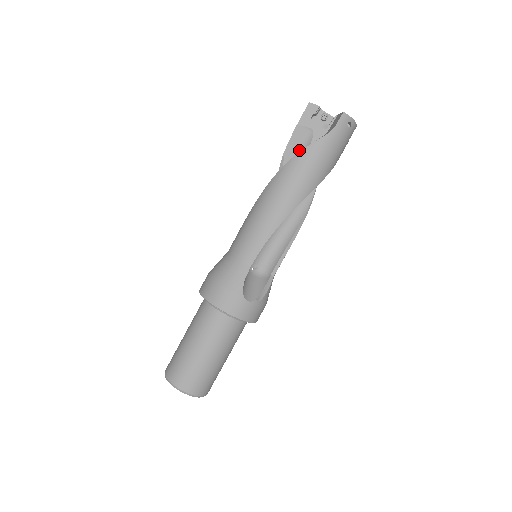
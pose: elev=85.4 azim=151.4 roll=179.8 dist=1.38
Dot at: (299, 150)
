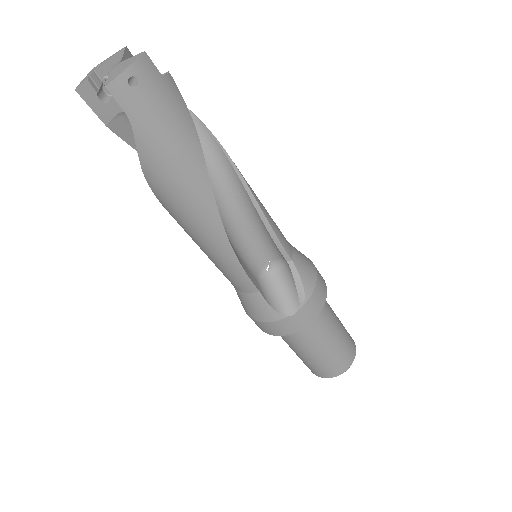
Dot at: occluded
